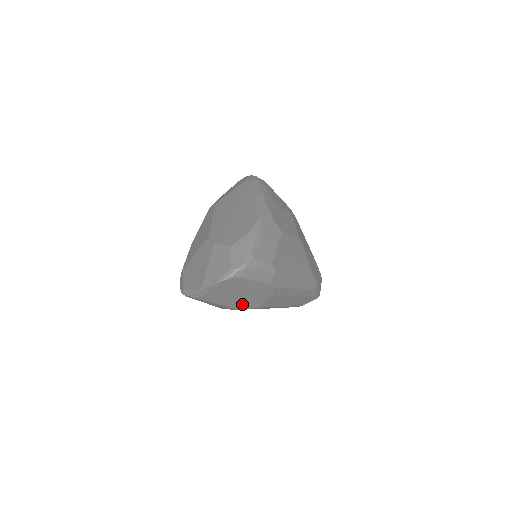
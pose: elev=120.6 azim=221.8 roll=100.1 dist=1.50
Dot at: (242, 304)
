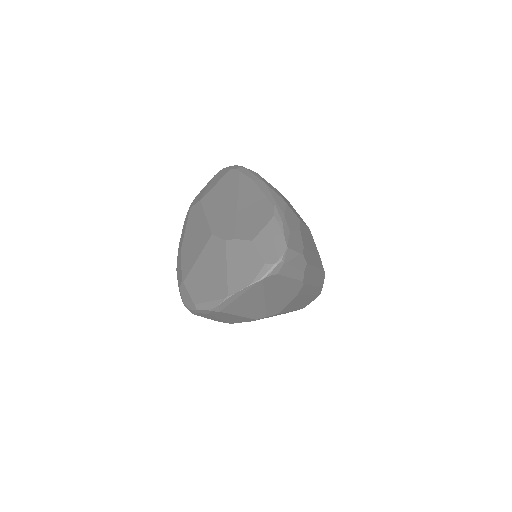
Dot at: (264, 312)
